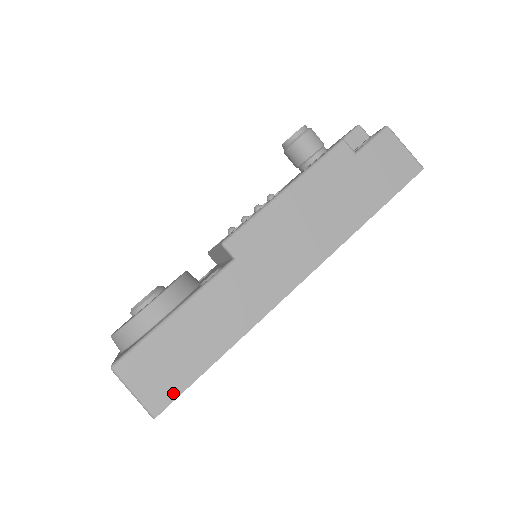
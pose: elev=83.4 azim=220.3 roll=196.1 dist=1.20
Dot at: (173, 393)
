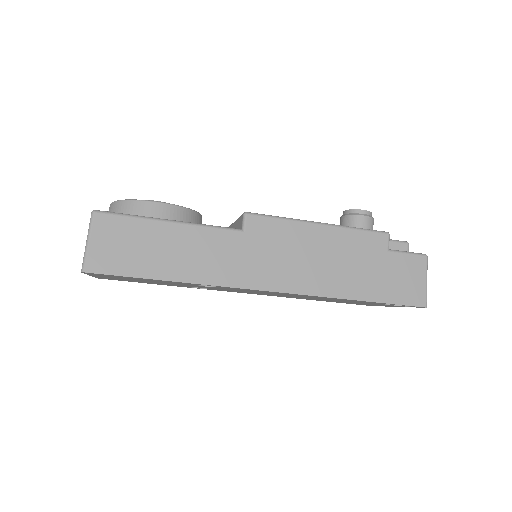
Dot at: (112, 269)
